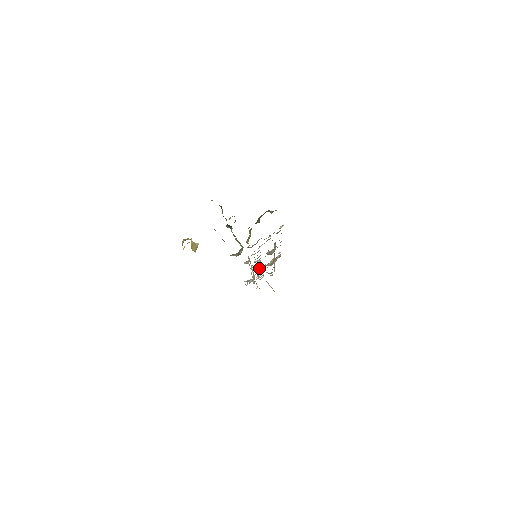
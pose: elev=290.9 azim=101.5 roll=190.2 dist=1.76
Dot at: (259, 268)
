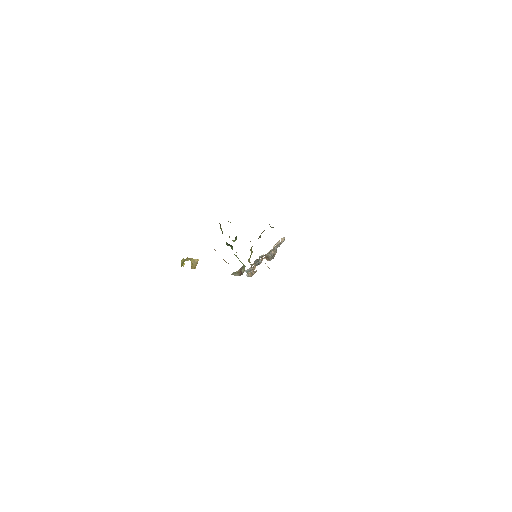
Dot at: occluded
